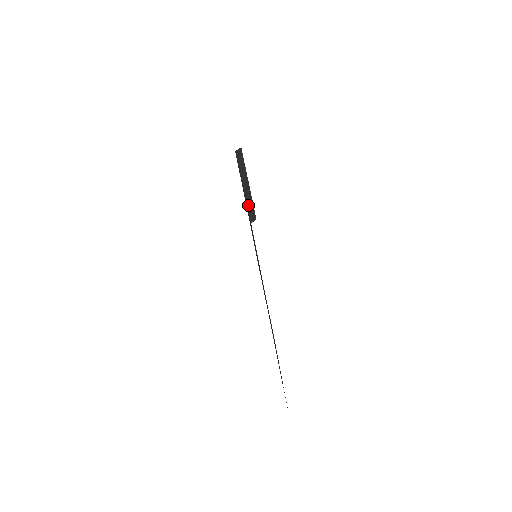
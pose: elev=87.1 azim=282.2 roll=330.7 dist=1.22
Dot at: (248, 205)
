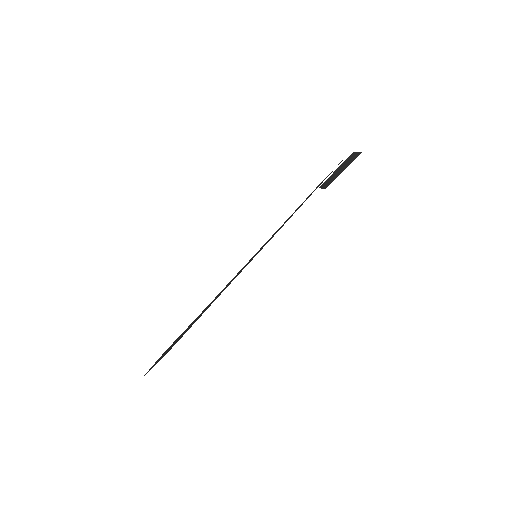
Dot at: (327, 181)
